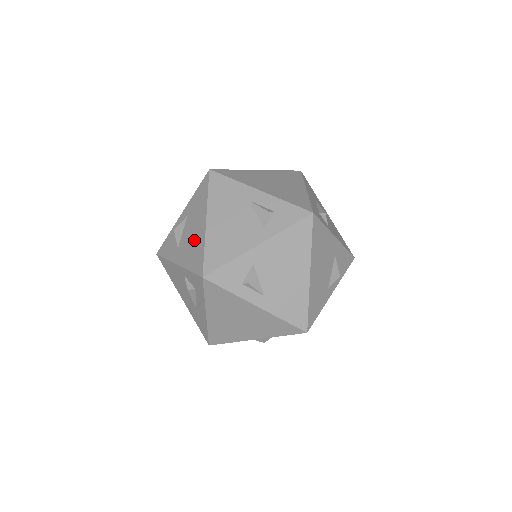
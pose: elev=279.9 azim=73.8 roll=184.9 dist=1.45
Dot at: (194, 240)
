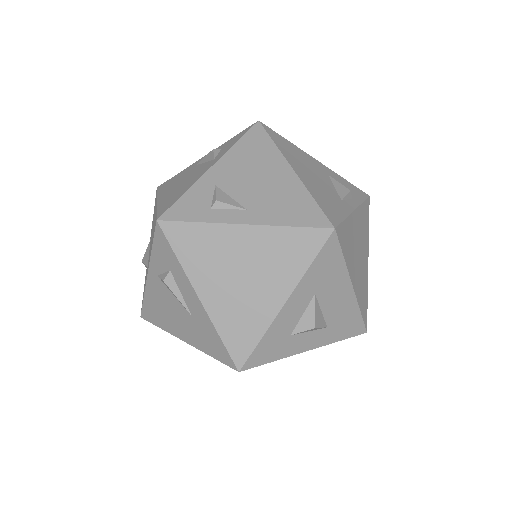
Dot at: occluded
